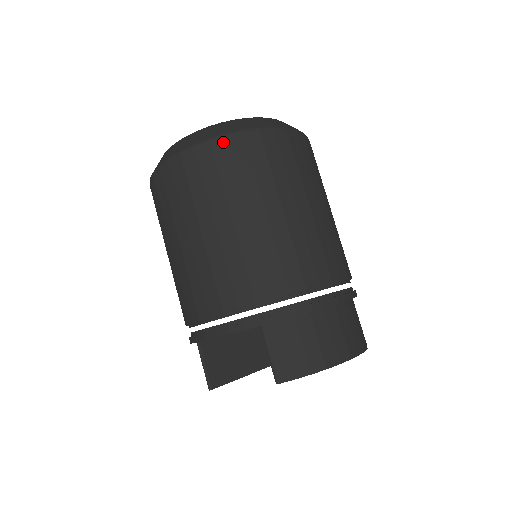
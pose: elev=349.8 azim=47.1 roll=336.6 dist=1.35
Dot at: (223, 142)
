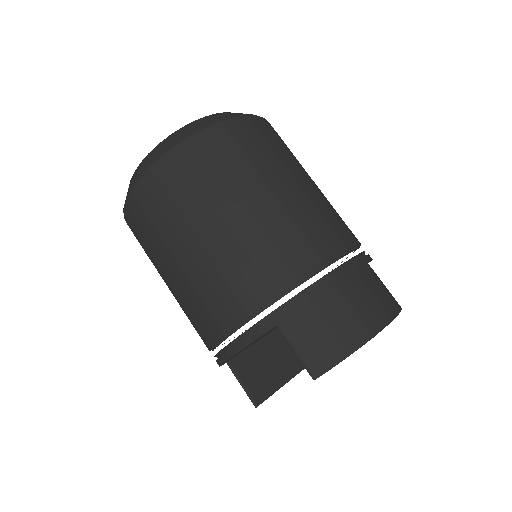
Dot at: (175, 154)
